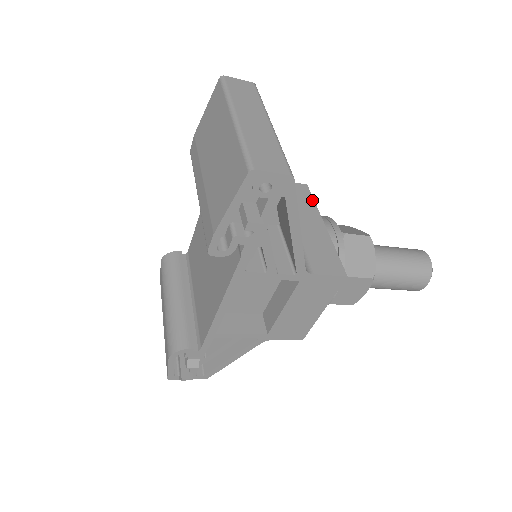
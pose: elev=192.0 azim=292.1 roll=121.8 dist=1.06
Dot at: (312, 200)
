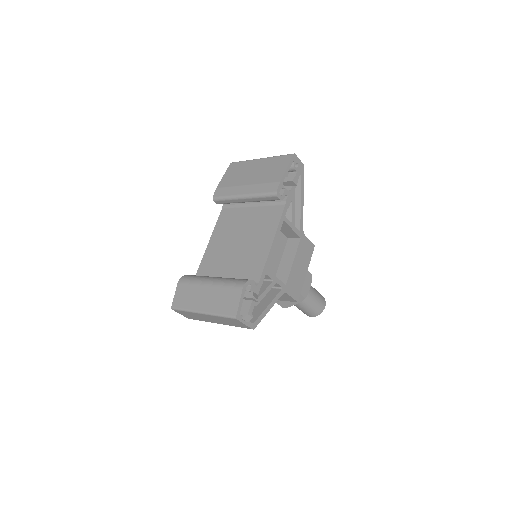
Dot at: occluded
